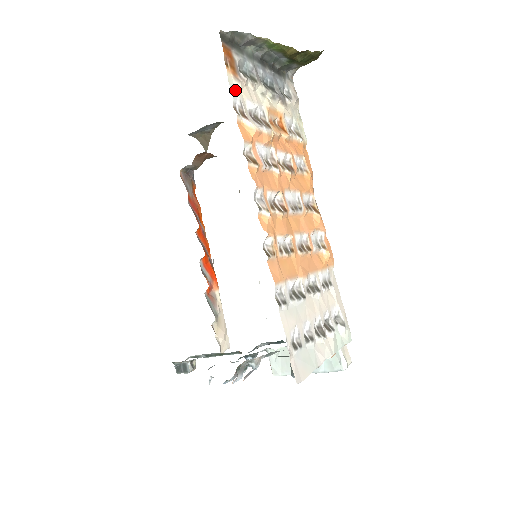
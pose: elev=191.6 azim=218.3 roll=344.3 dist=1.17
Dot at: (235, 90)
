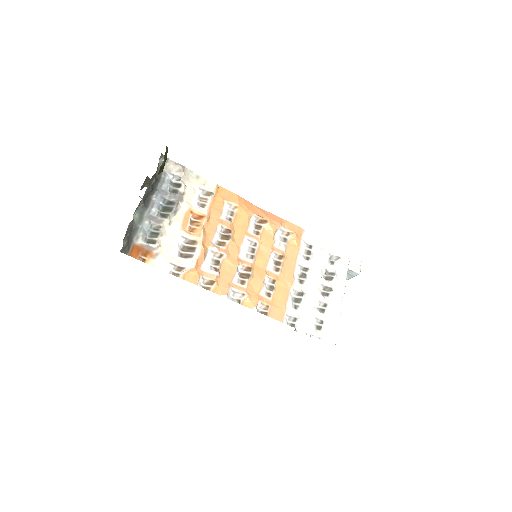
Dot at: (162, 264)
